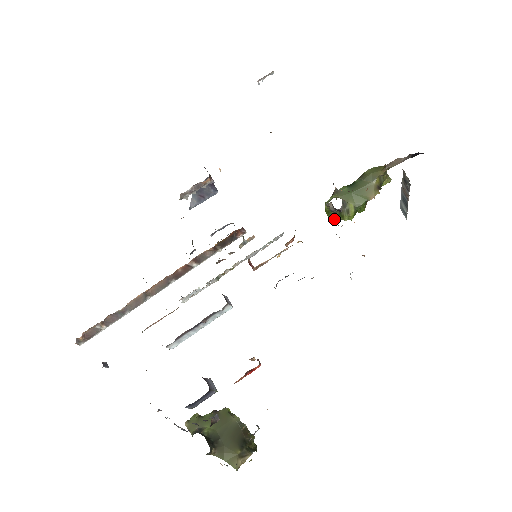
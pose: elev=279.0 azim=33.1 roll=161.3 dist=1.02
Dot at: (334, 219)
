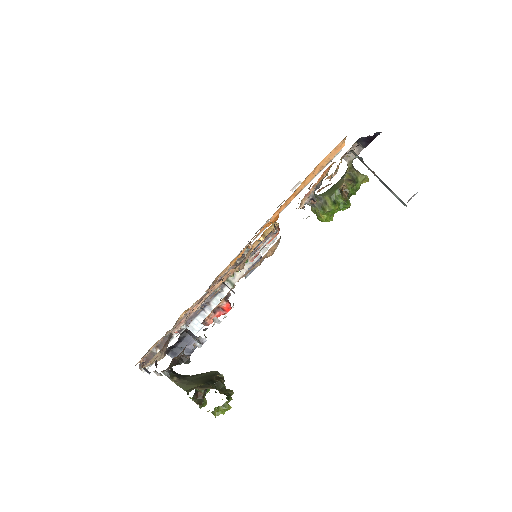
Dot at: (318, 214)
